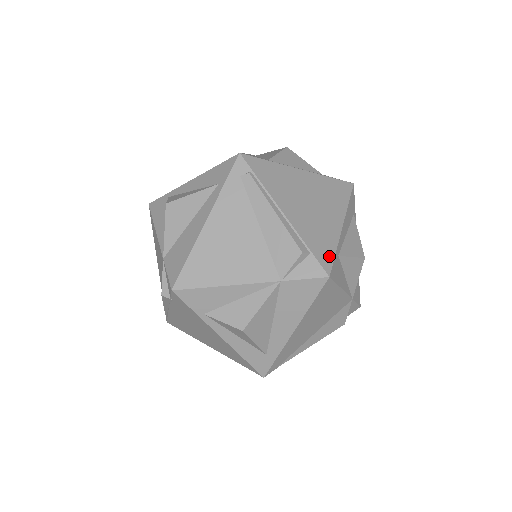
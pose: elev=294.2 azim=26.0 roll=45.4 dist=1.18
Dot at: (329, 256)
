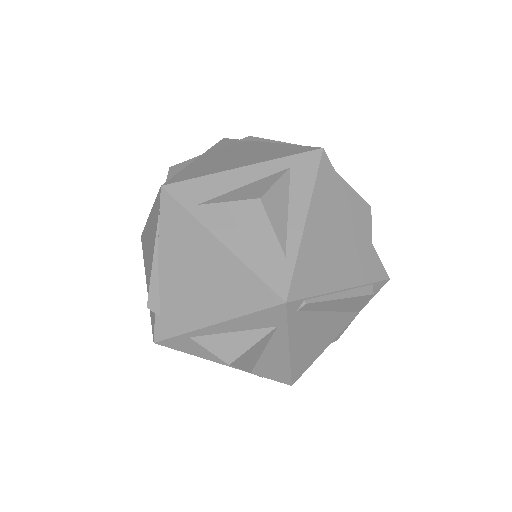
Dot at: (378, 264)
